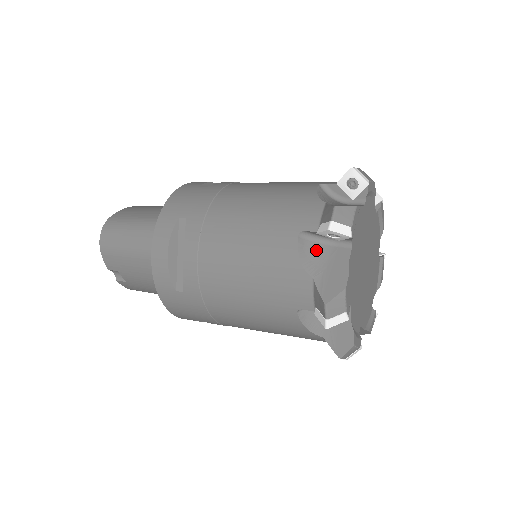
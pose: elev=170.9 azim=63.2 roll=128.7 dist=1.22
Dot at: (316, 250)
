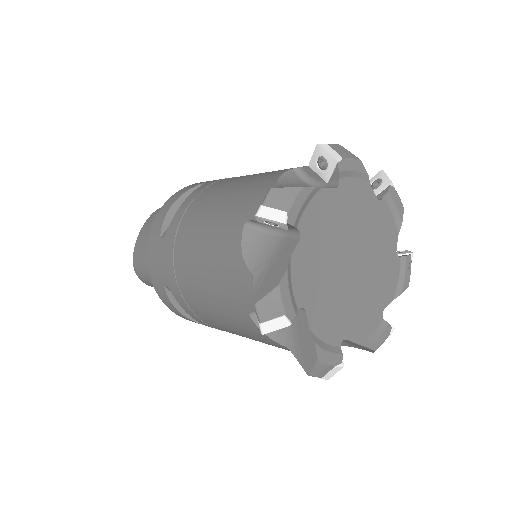
Dot at: occluded
